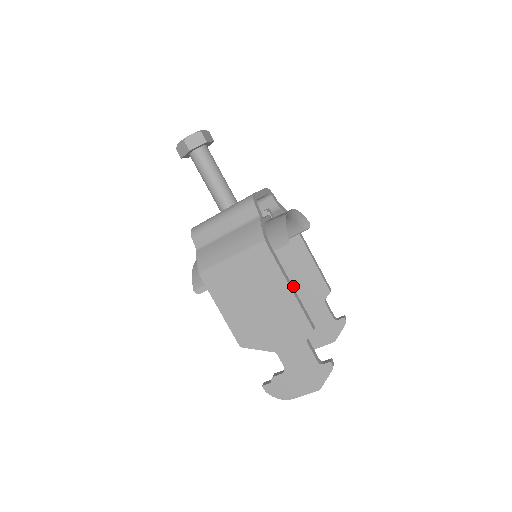
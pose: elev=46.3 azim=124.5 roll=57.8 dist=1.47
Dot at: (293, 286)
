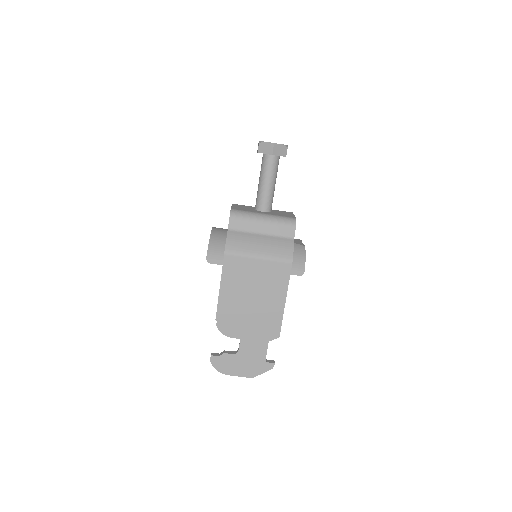
Dot at: occluded
